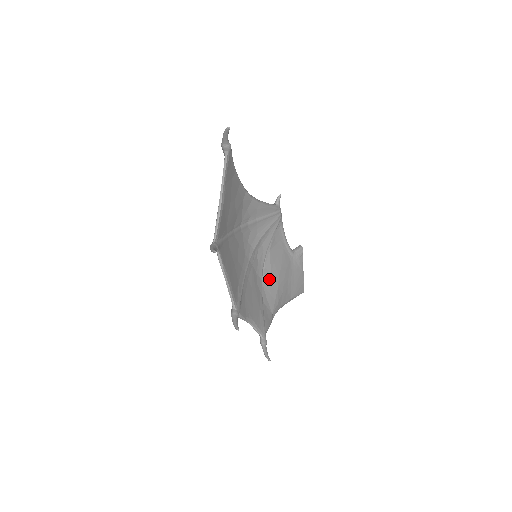
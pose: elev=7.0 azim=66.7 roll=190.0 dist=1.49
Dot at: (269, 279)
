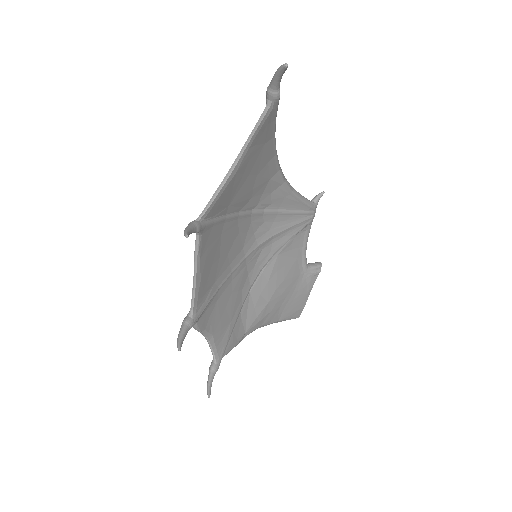
Dot at: (262, 289)
